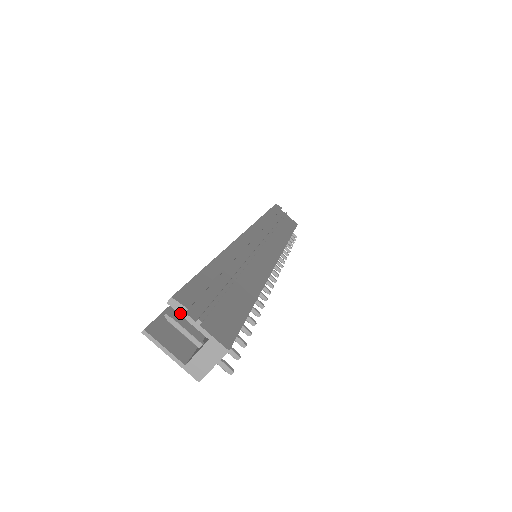
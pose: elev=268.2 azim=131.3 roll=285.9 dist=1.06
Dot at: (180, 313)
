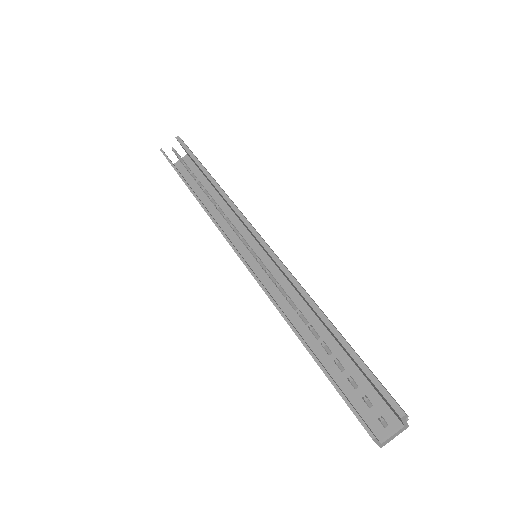
Dot at: (403, 420)
